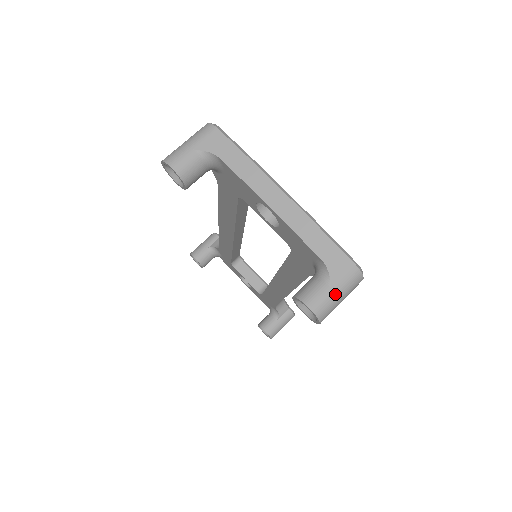
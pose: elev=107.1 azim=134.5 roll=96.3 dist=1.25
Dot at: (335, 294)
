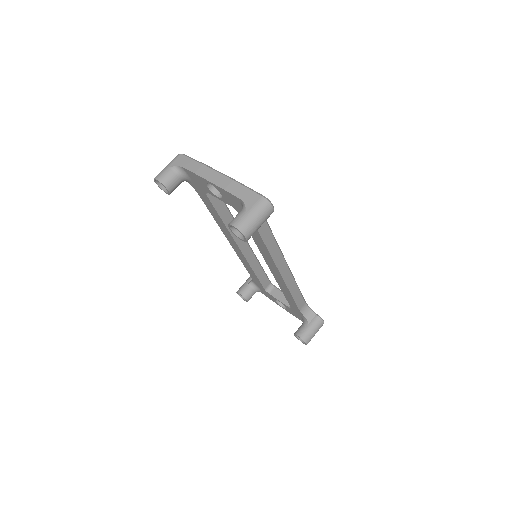
Dot at: (250, 215)
